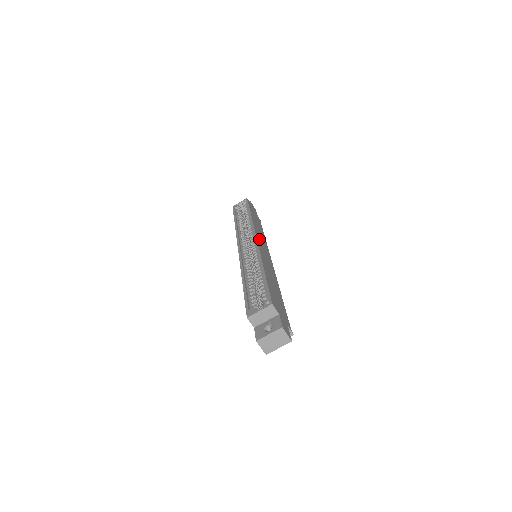
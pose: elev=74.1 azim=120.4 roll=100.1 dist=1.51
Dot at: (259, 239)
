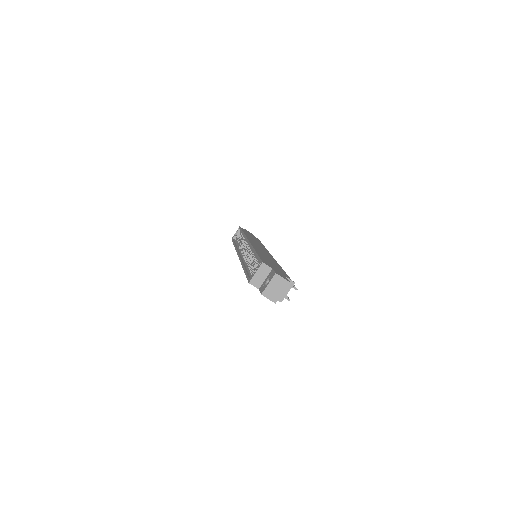
Dot at: (253, 242)
